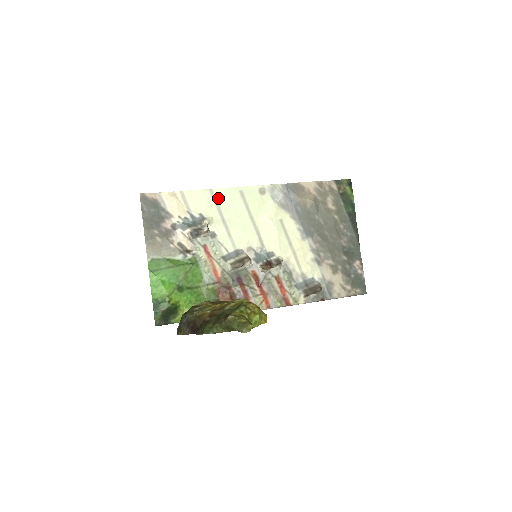
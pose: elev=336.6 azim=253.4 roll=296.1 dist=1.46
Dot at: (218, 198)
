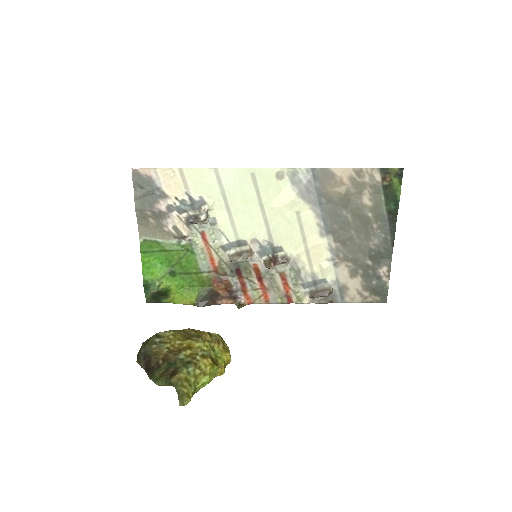
Dot at: (224, 180)
